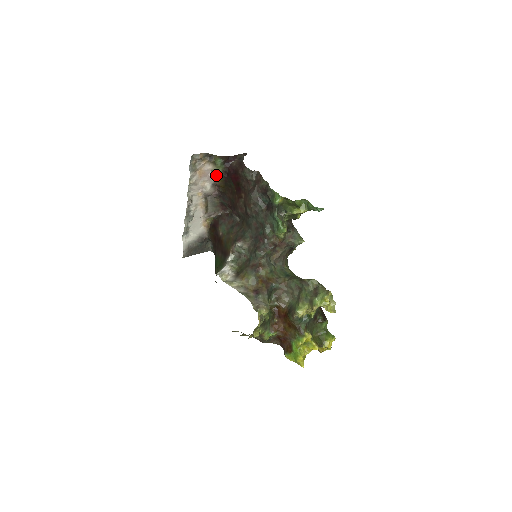
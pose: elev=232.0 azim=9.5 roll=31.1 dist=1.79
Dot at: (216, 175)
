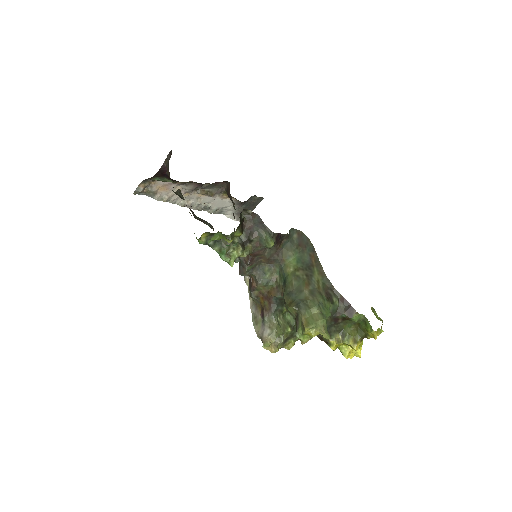
Dot at: (174, 182)
